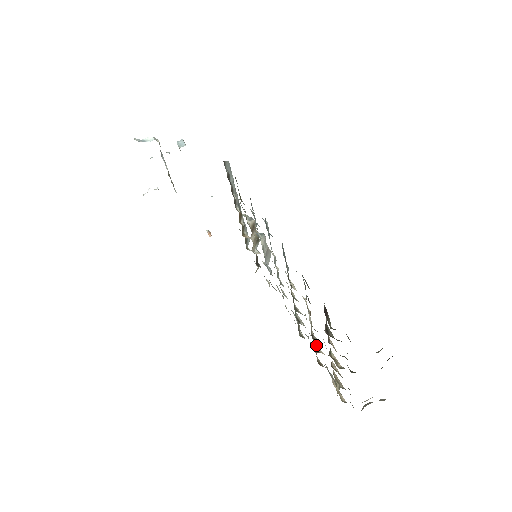
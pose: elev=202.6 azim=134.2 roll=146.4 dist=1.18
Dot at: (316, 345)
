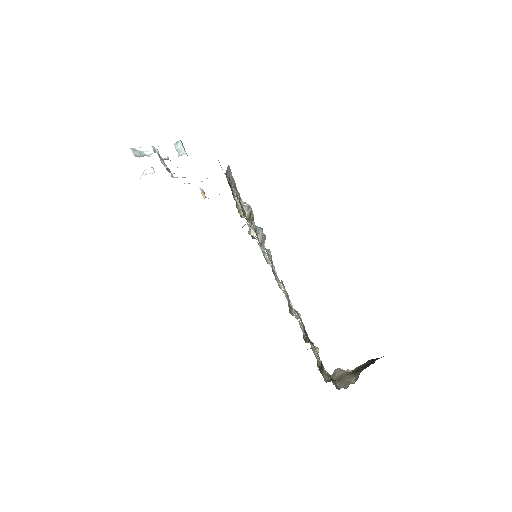
Dot at: occluded
